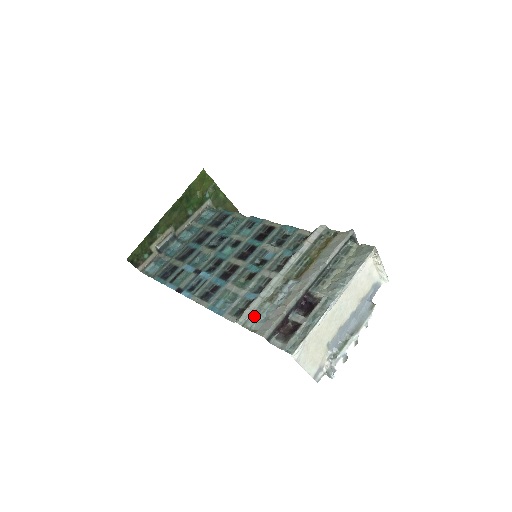
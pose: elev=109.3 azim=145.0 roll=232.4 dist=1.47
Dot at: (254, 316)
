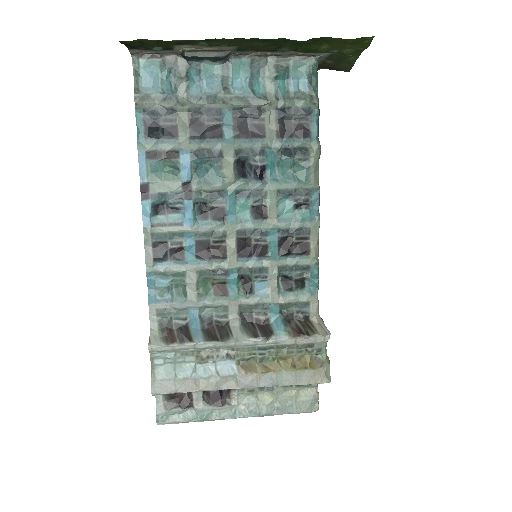
Dot at: (169, 357)
